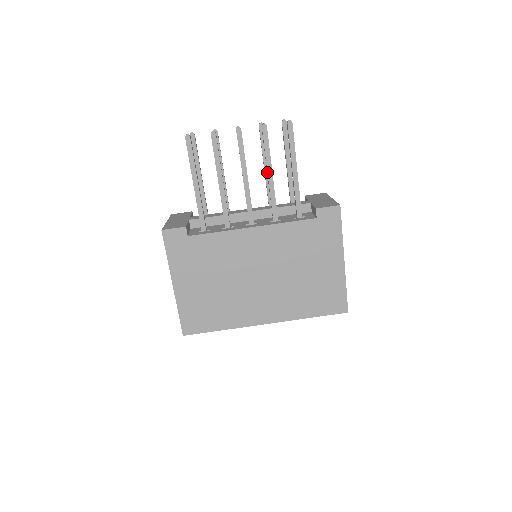
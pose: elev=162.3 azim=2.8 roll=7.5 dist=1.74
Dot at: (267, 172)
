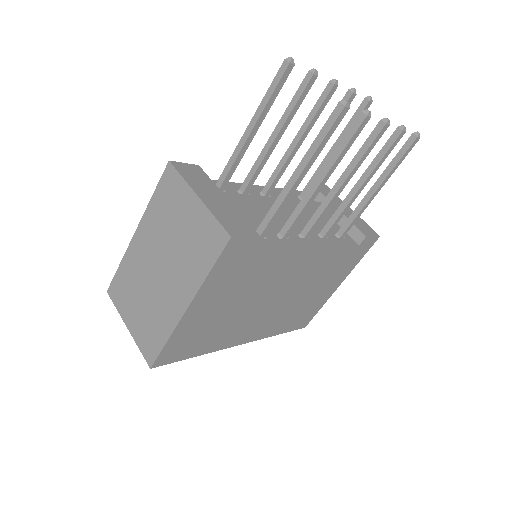
Dot at: (363, 184)
